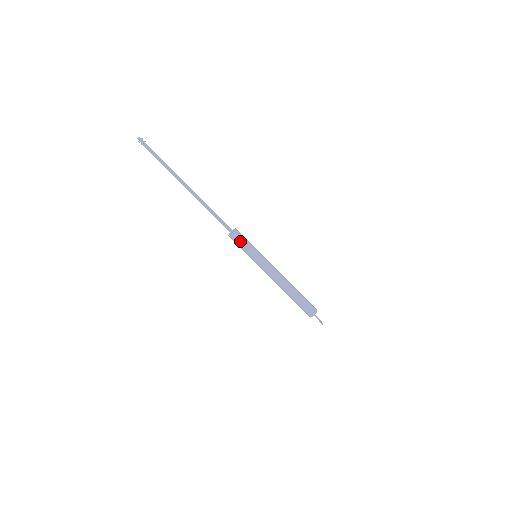
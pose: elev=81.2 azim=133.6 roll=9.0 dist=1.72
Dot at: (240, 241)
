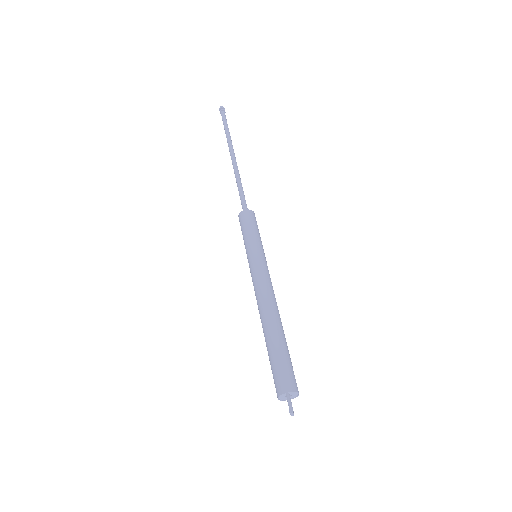
Dot at: (248, 222)
